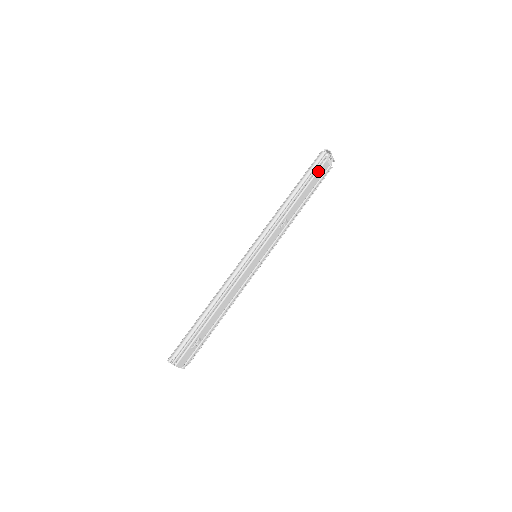
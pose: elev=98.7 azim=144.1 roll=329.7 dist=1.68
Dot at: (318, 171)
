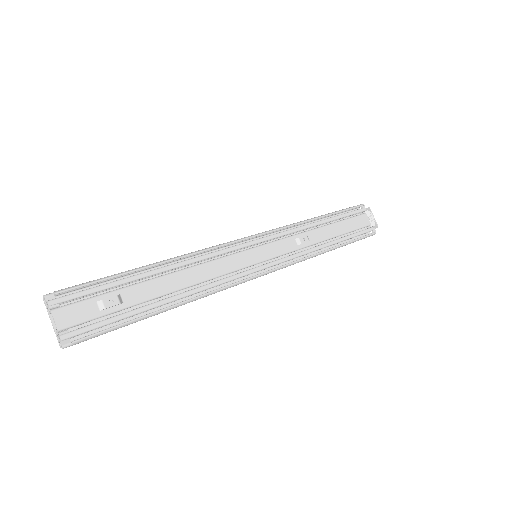
Dot at: (355, 217)
